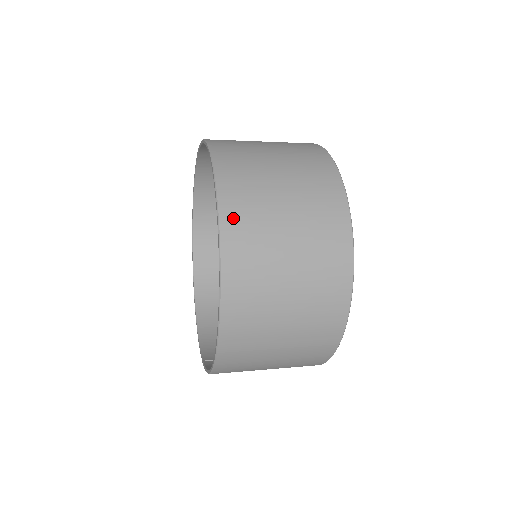
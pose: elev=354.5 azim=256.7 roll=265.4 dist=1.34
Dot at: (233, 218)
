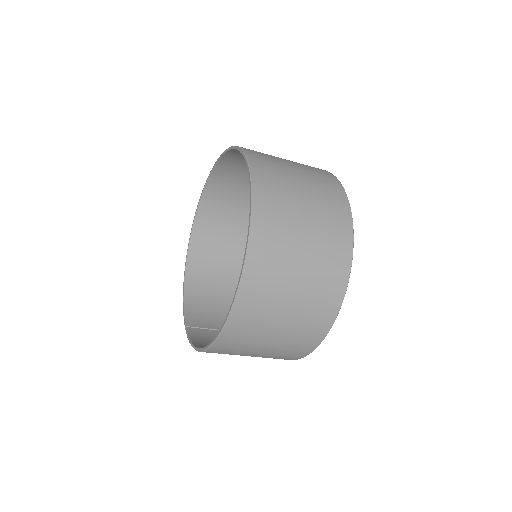
Dot at: (258, 258)
